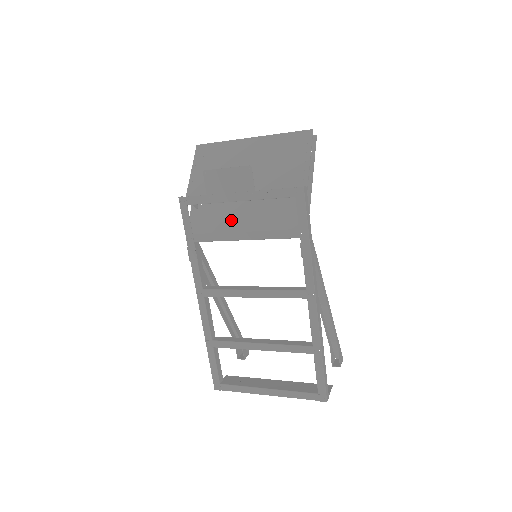
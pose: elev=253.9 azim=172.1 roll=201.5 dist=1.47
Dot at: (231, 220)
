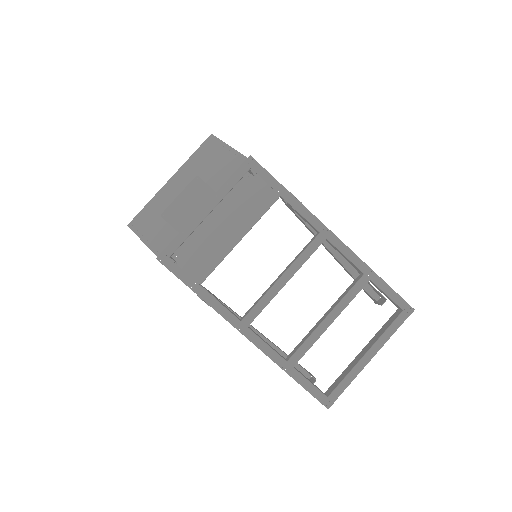
Dot at: (214, 239)
